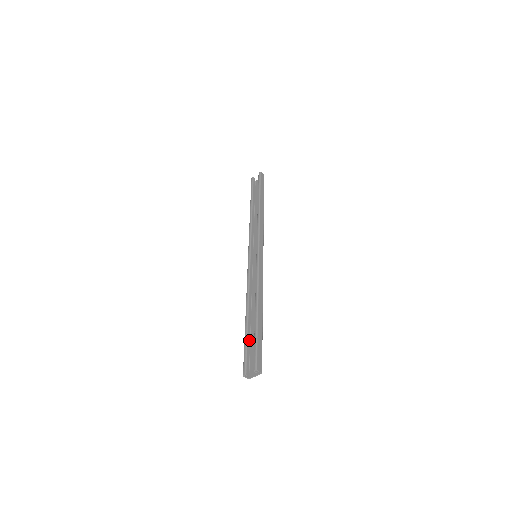
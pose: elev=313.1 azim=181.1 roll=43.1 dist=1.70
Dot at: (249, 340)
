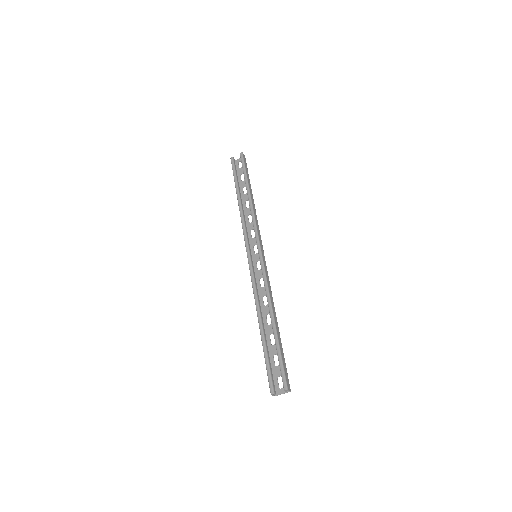
Dot at: (268, 354)
